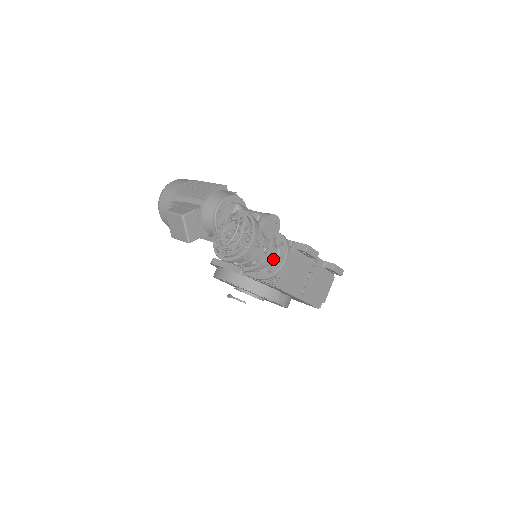
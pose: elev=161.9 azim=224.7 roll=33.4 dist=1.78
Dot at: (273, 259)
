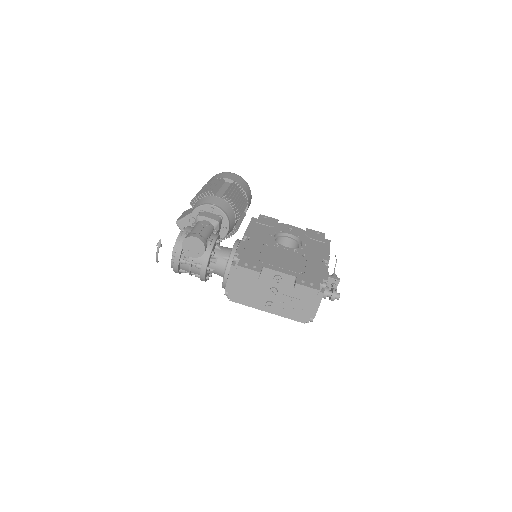
Dot at: (222, 272)
